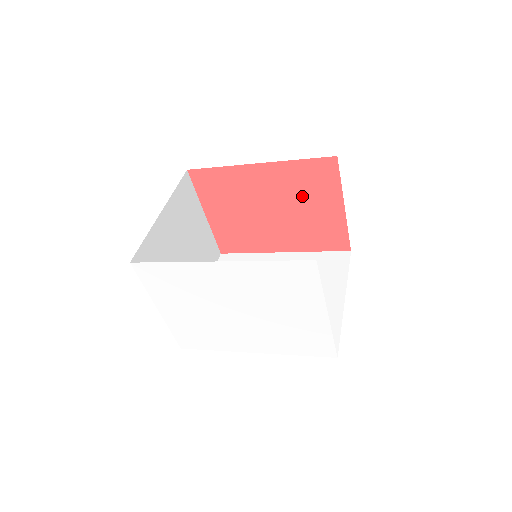
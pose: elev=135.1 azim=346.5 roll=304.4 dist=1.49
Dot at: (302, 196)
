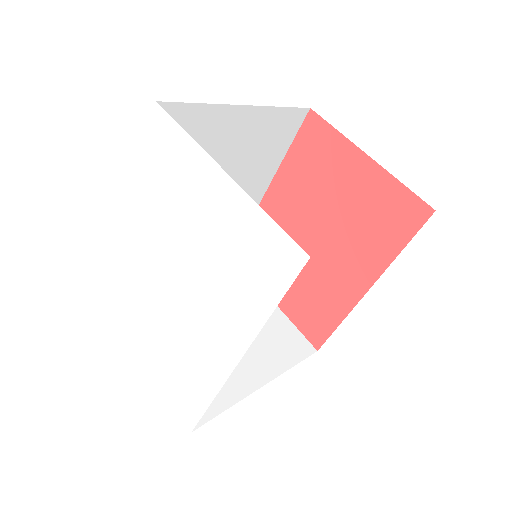
Dot at: (322, 187)
